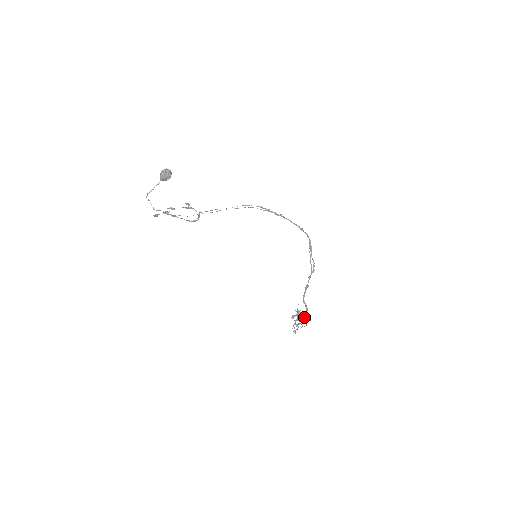
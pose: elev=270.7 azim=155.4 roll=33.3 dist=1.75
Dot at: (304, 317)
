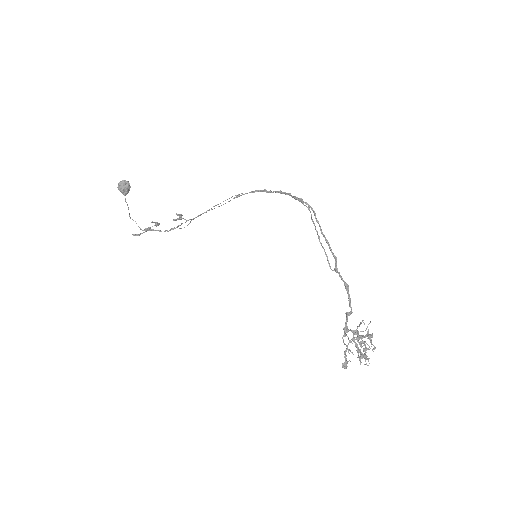
Dot at: occluded
